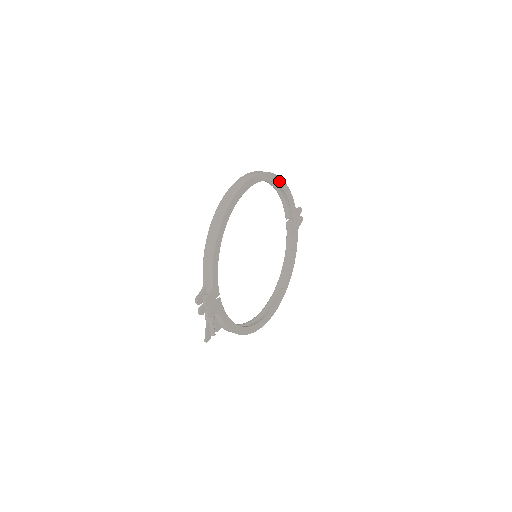
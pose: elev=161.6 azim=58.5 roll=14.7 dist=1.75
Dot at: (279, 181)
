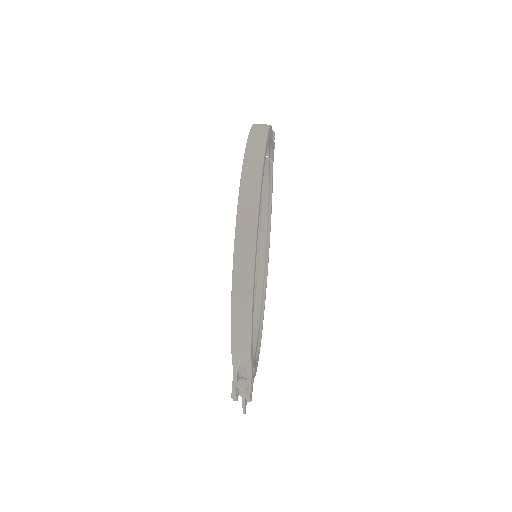
Dot at: (269, 134)
